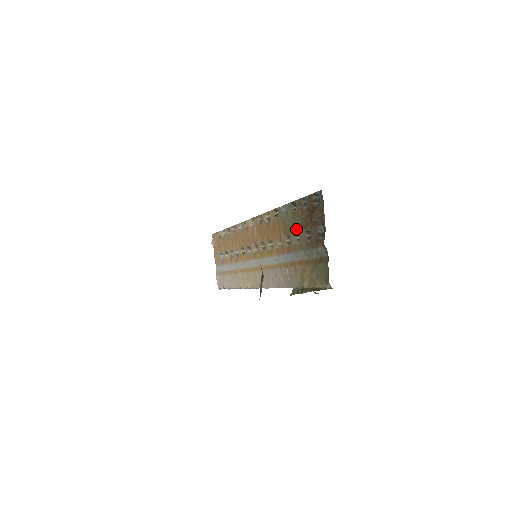
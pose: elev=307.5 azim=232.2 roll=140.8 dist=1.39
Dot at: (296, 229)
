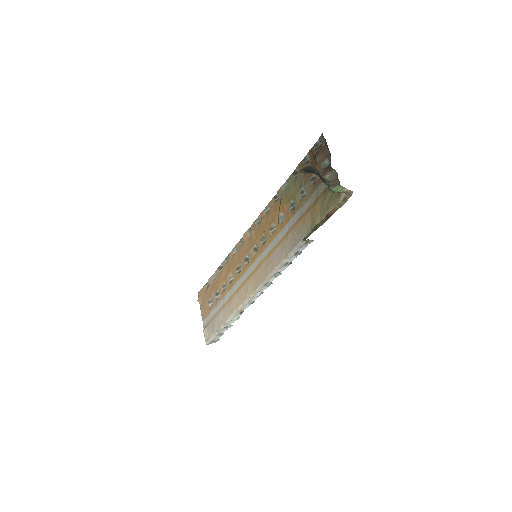
Dot at: (300, 188)
